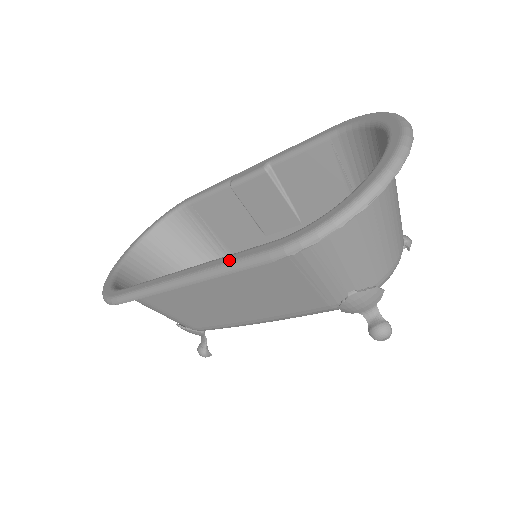
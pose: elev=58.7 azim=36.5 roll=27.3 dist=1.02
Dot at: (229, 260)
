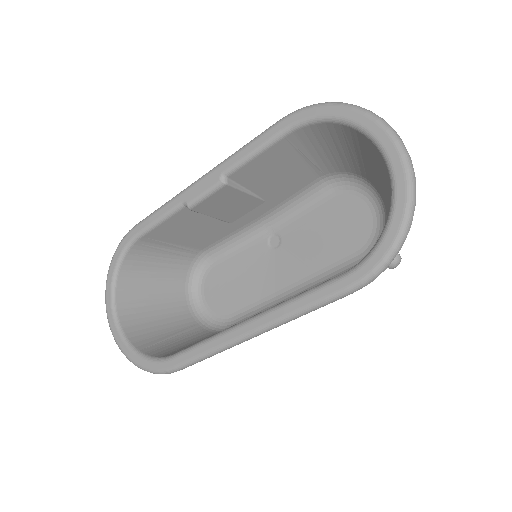
Dot at: (303, 305)
